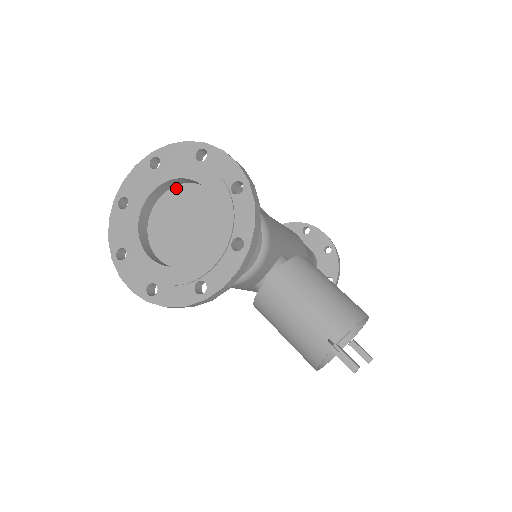
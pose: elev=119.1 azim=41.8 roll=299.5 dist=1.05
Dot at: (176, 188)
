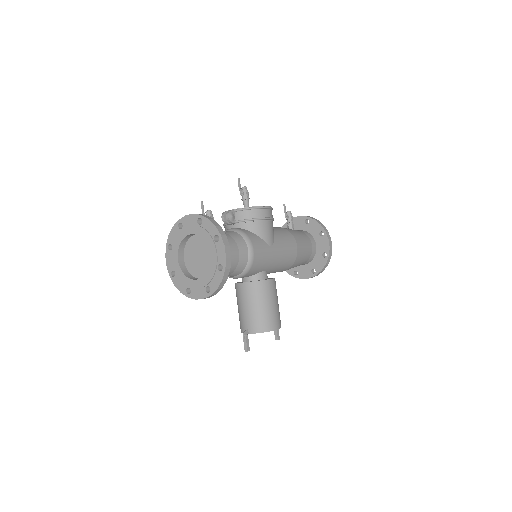
Dot at: occluded
